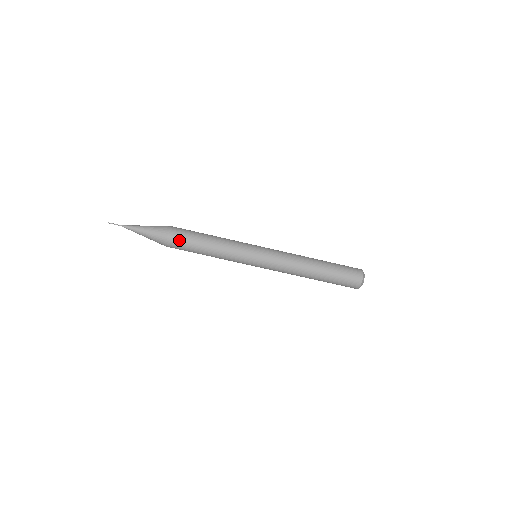
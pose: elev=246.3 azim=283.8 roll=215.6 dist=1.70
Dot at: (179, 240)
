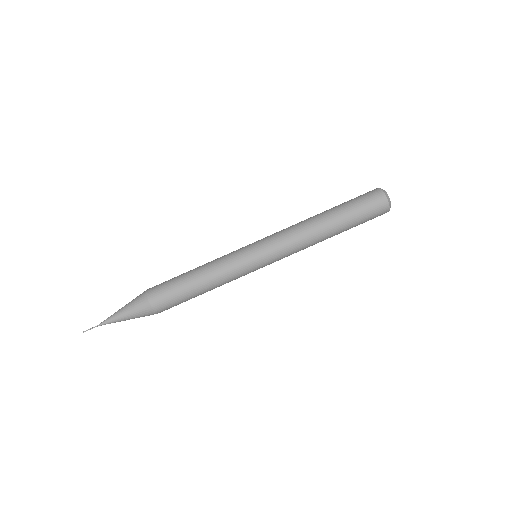
Dot at: (160, 285)
